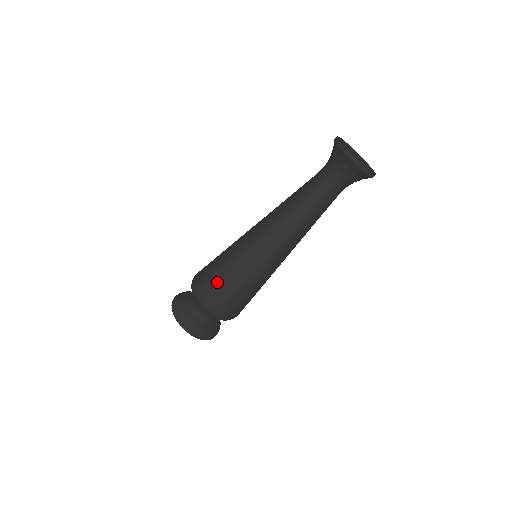
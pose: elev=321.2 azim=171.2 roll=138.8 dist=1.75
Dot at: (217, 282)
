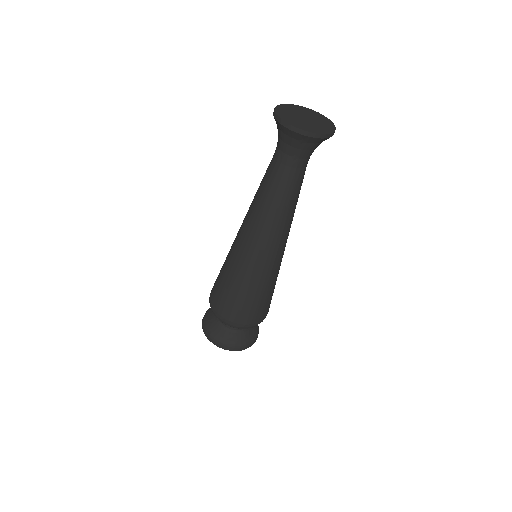
Dot at: (254, 306)
